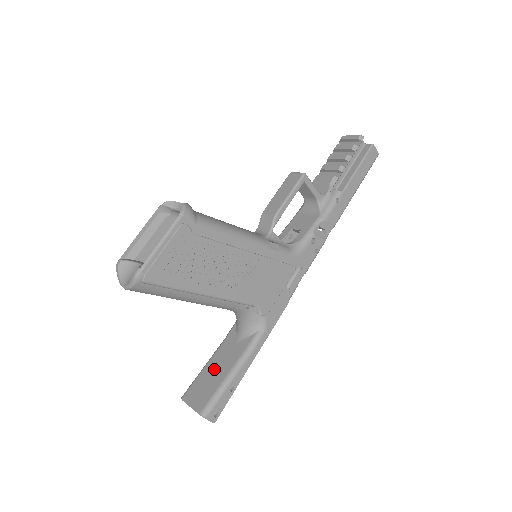
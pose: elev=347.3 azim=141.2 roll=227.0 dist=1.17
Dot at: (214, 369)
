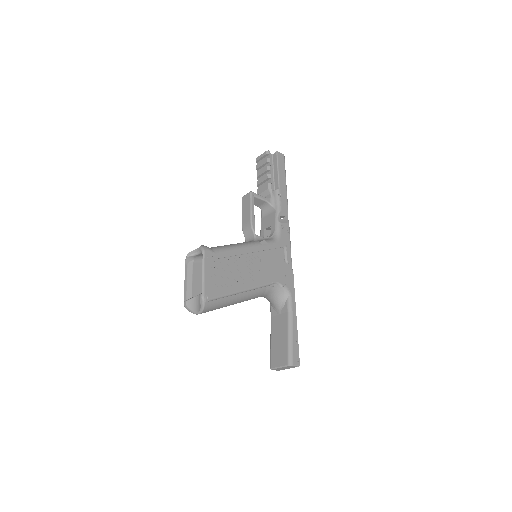
Dot at: (277, 338)
